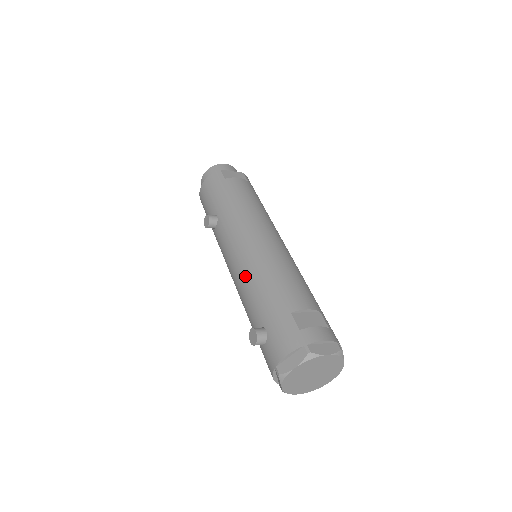
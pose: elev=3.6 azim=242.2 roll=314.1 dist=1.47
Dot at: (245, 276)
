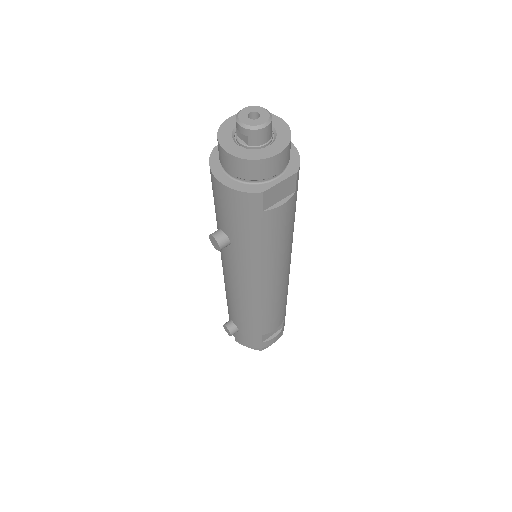
Dot at: (238, 303)
